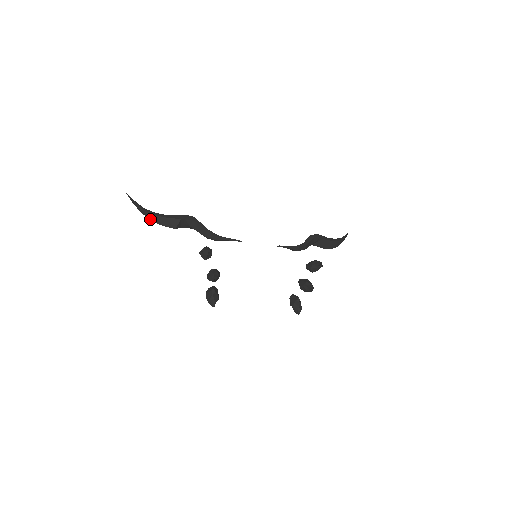
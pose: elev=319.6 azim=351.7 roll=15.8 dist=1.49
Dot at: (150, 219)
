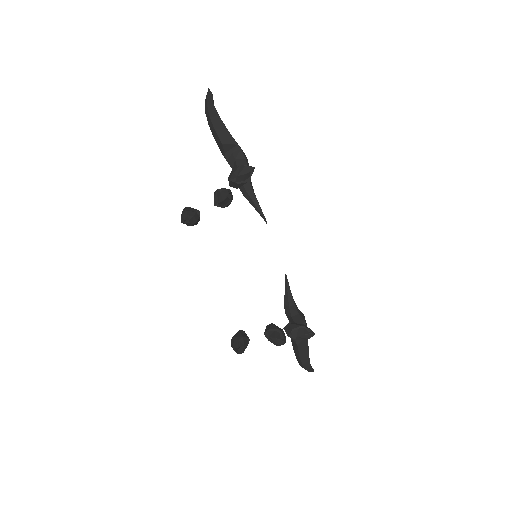
Dot at: (210, 114)
